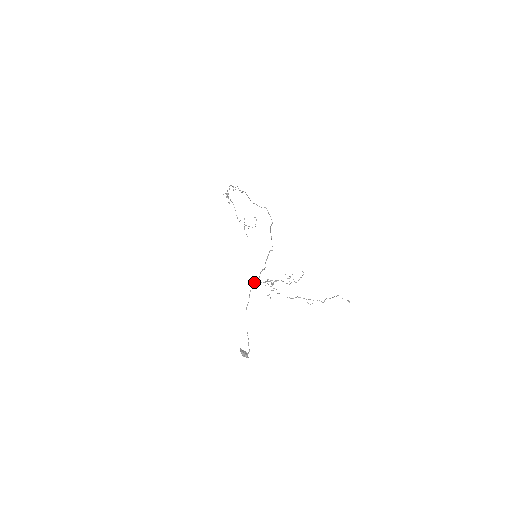
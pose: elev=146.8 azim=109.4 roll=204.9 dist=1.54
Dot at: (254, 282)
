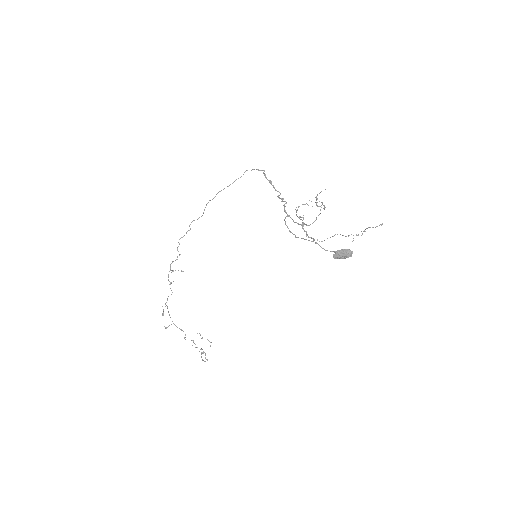
Dot at: (284, 219)
